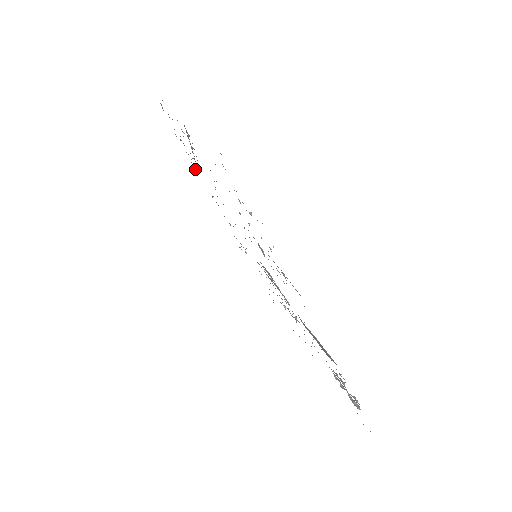
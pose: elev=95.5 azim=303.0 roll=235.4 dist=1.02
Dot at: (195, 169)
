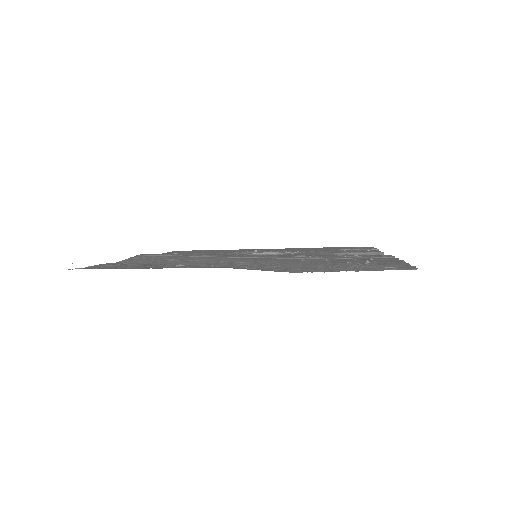
Dot at: occluded
